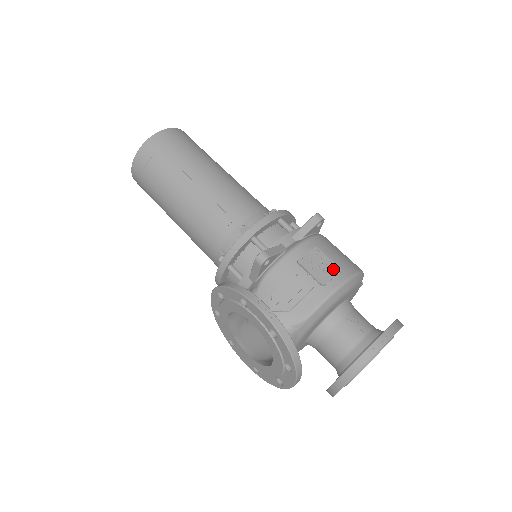
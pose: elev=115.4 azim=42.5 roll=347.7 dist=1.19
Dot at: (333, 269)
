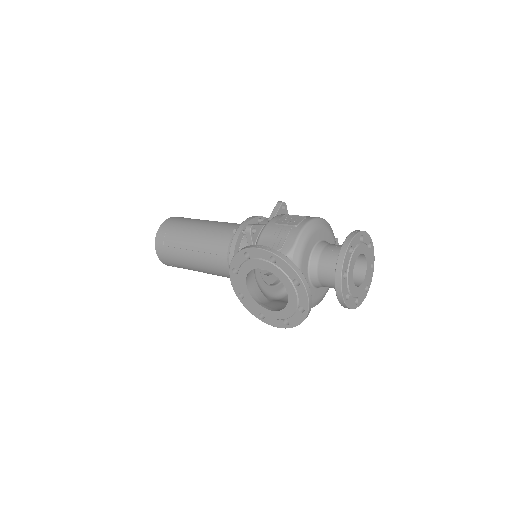
Dot at: (300, 218)
